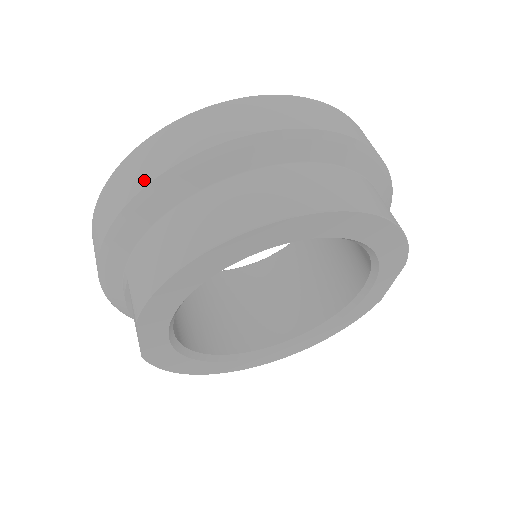
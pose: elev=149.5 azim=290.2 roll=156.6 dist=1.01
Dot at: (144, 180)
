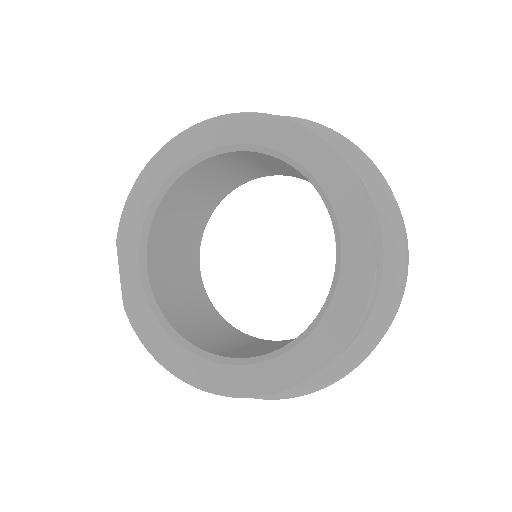
Dot at: occluded
